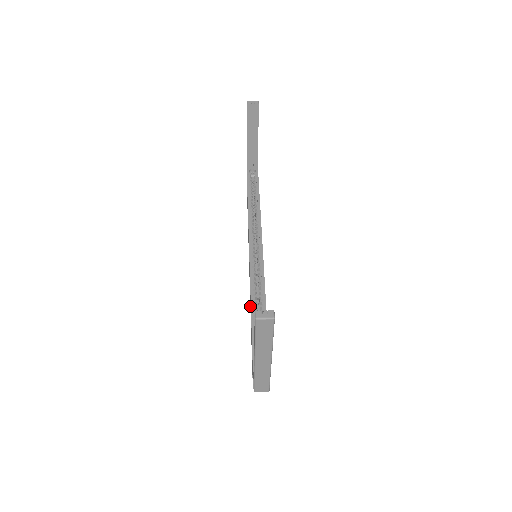
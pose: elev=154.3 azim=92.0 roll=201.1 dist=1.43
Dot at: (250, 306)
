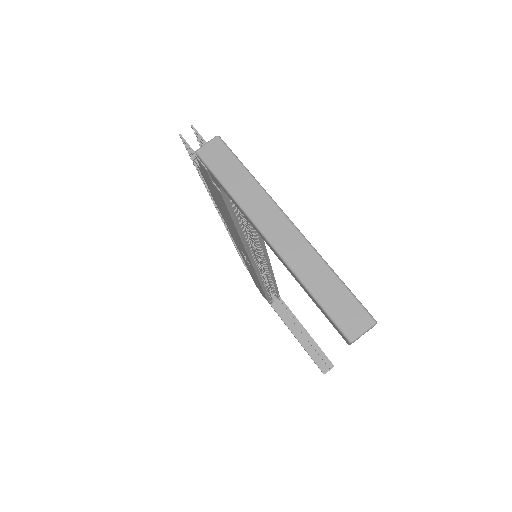
Dot at: (251, 273)
